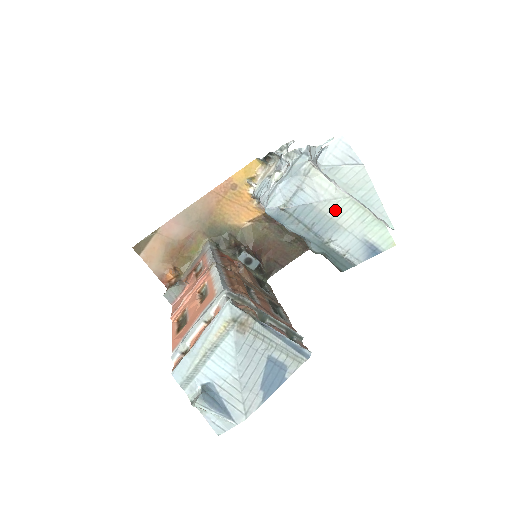
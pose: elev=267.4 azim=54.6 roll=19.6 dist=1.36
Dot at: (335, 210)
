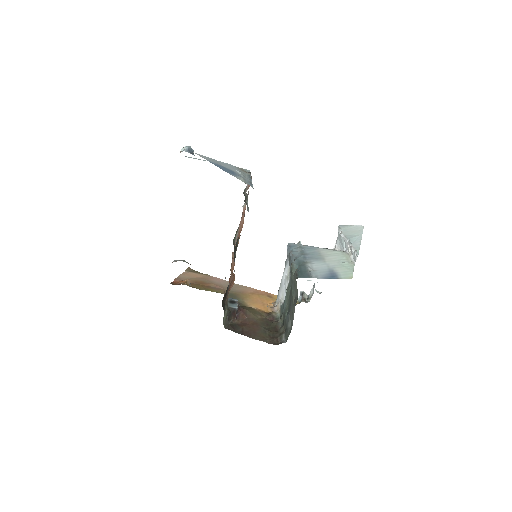
Dot at: (328, 254)
